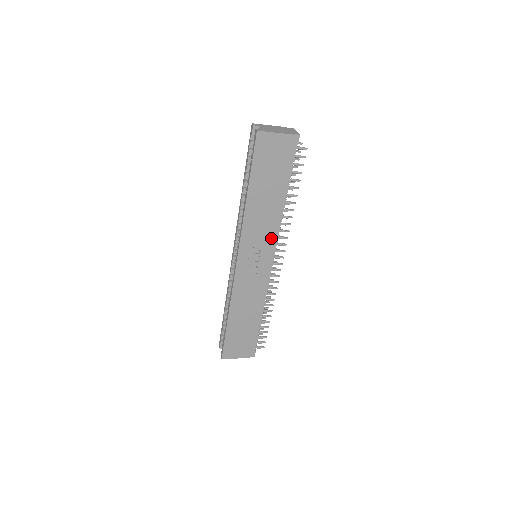
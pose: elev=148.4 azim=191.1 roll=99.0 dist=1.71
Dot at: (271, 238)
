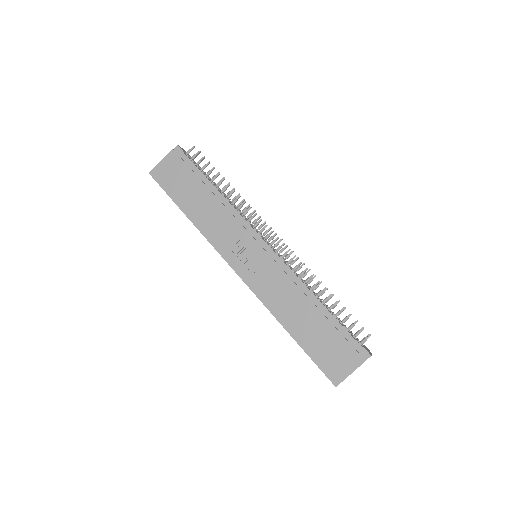
Dot at: (239, 226)
